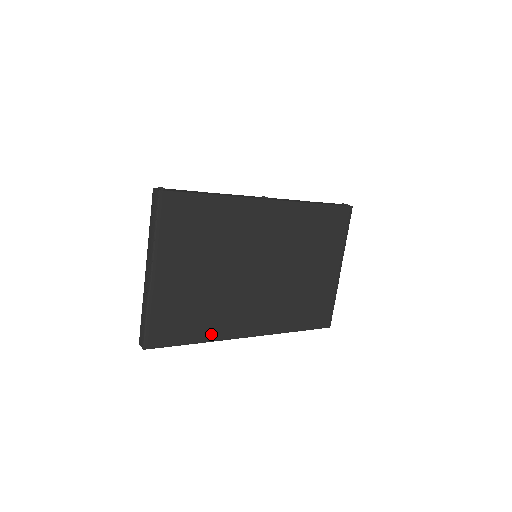
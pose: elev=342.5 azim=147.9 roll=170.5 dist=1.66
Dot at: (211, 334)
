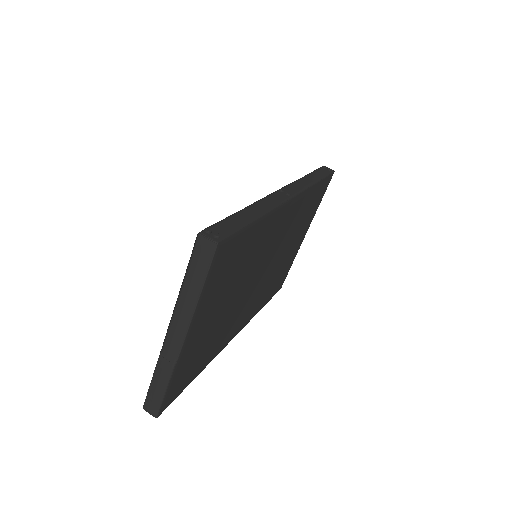
Dot at: (210, 358)
